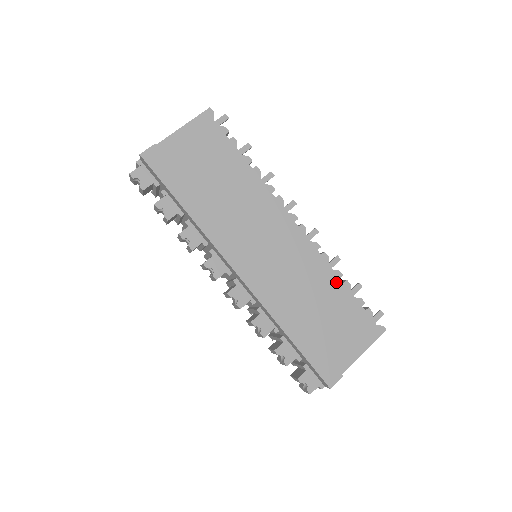
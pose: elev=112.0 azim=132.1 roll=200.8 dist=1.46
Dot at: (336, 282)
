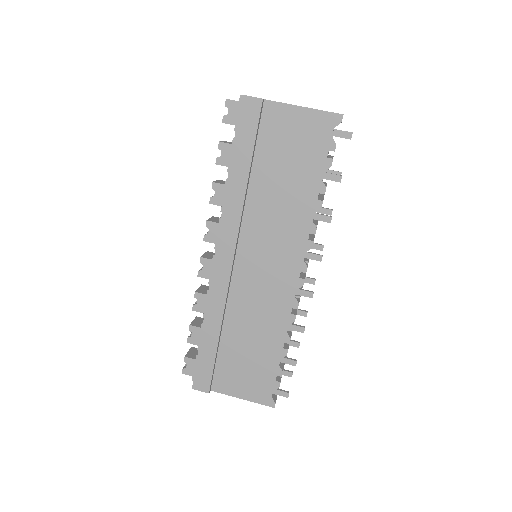
Dot at: (279, 341)
